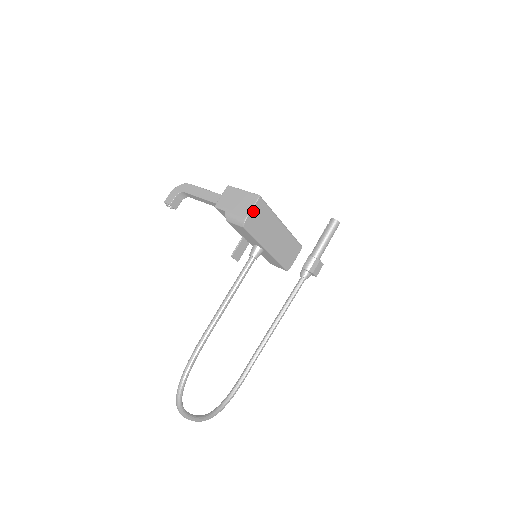
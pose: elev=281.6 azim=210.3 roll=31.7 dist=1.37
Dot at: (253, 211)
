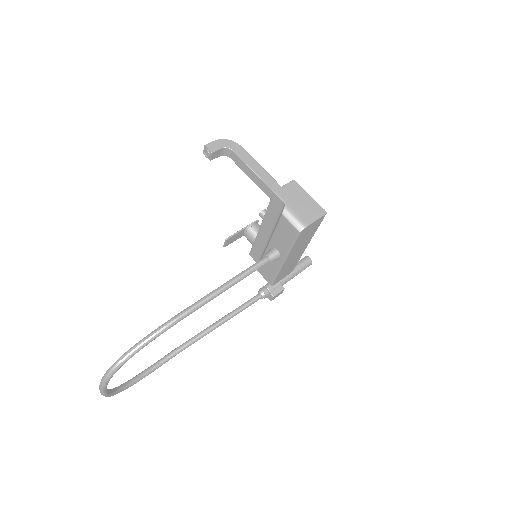
Dot at: (314, 222)
